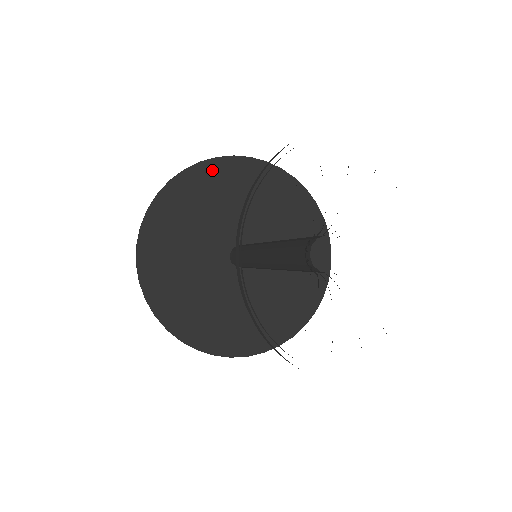
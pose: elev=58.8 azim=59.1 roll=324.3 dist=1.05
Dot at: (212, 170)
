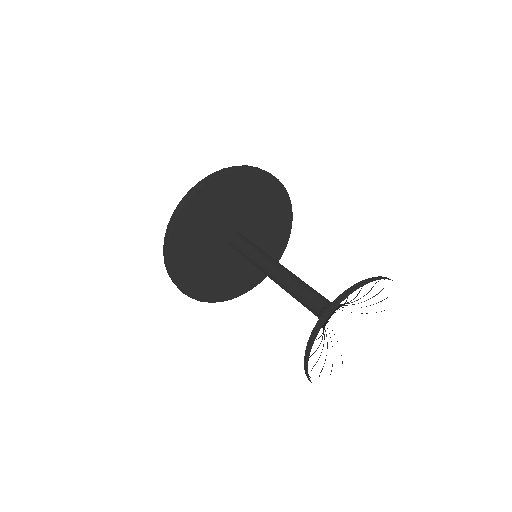
Dot at: (223, 181)
